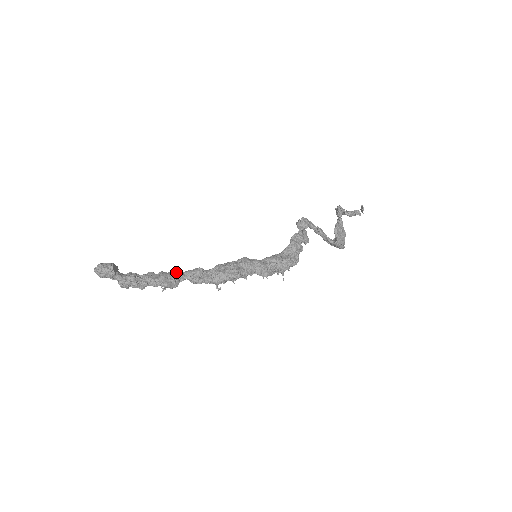
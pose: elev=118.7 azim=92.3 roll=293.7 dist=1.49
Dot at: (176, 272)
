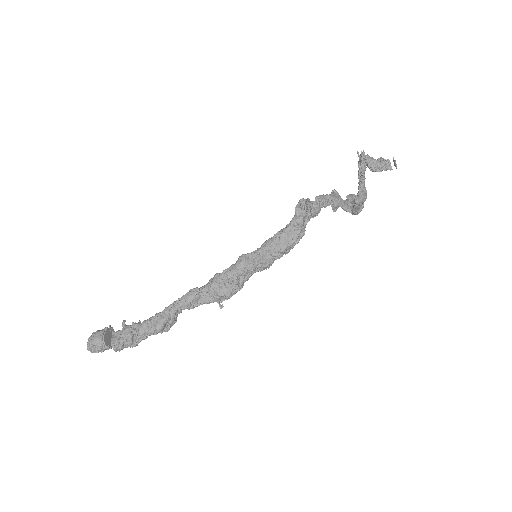
Dot at: (171, 309)
